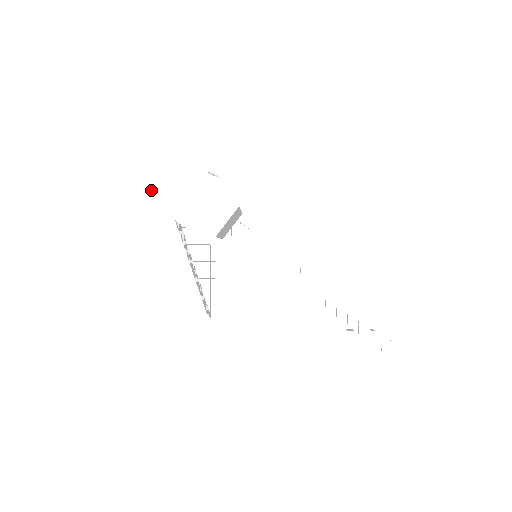
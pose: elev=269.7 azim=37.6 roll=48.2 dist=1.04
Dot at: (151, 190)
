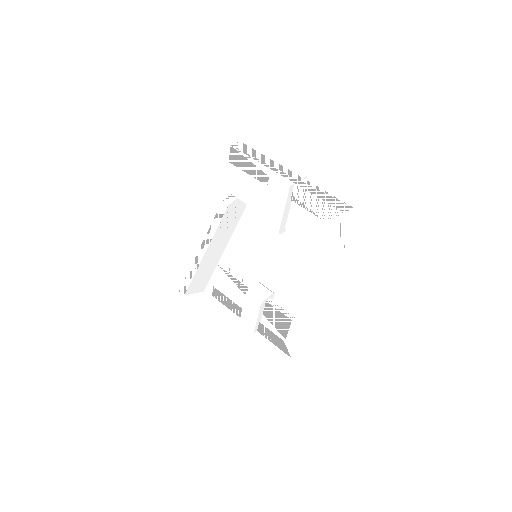
Dot at: (292, 187)
